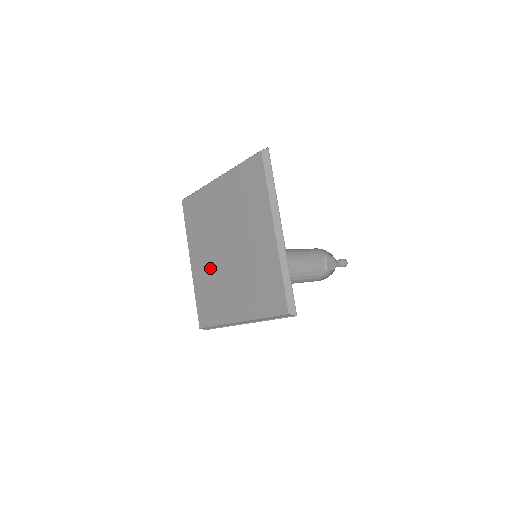
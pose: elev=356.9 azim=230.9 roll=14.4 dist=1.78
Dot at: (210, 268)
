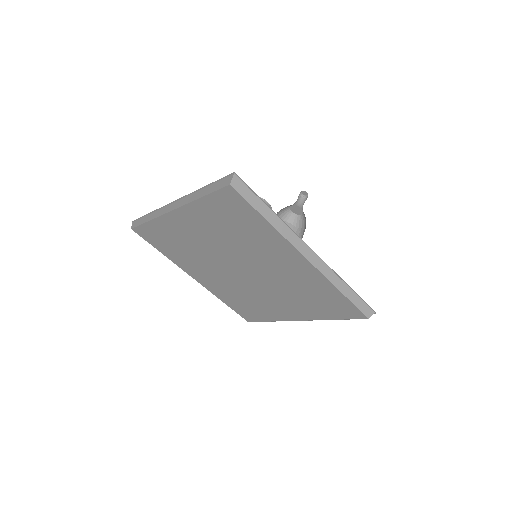
Dot at: (201, 246)
